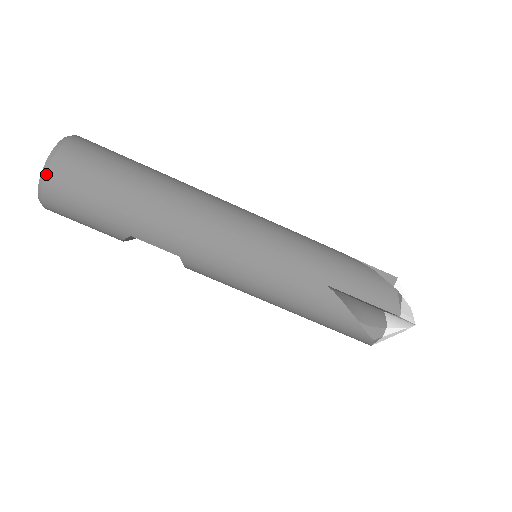
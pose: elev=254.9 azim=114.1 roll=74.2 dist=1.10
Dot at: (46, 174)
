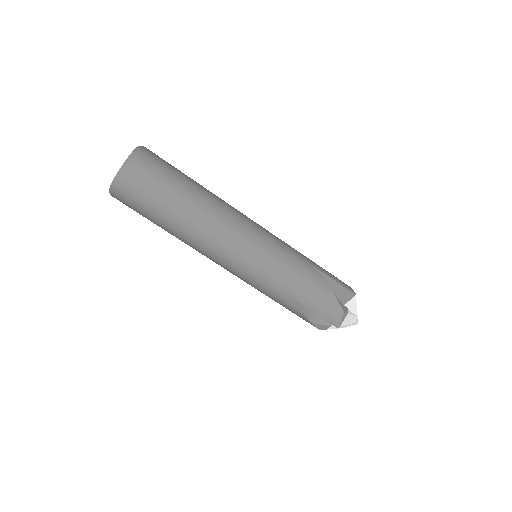
Dot at: (113, 188)
